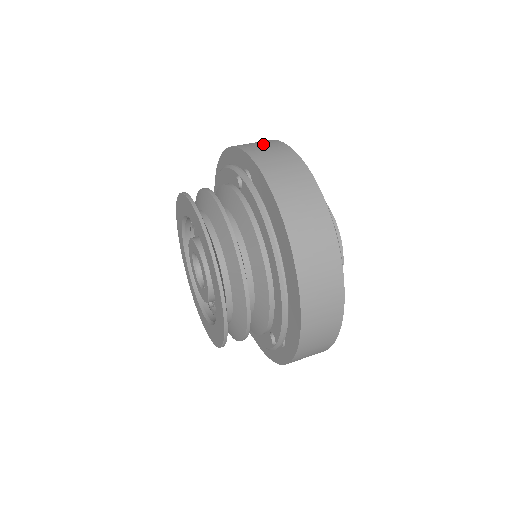
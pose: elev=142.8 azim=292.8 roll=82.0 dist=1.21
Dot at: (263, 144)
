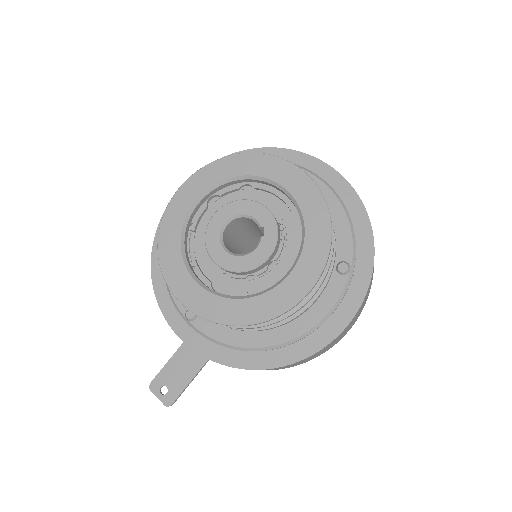
Dot at: occluded
